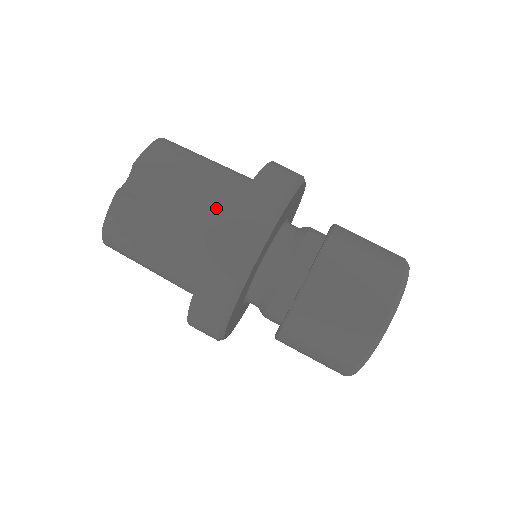
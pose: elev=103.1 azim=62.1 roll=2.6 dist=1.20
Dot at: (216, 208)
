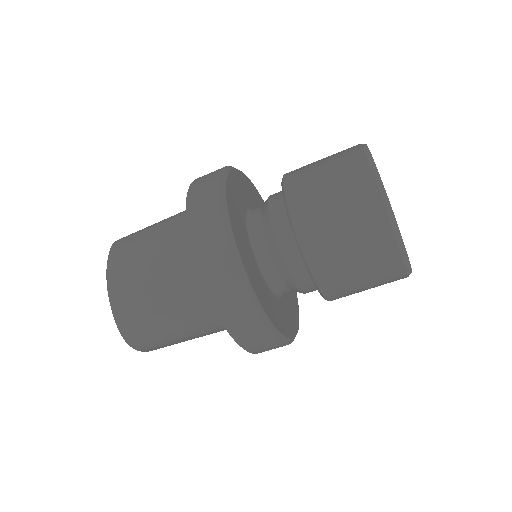
Dot at: occluded
